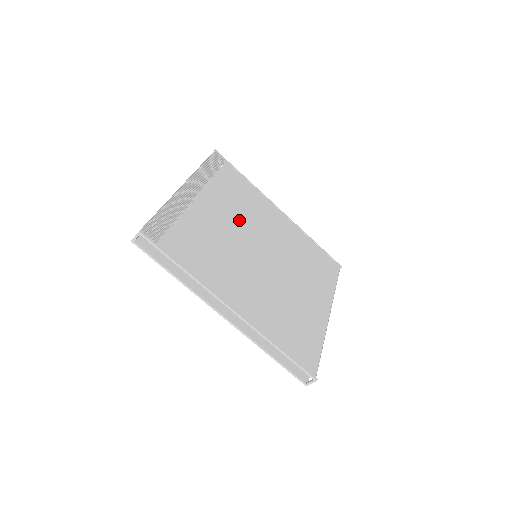
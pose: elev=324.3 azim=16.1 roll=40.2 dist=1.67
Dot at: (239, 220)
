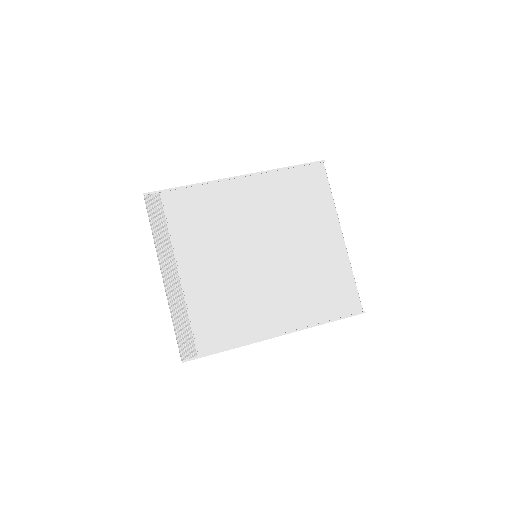
Dot at: (220, 246)
